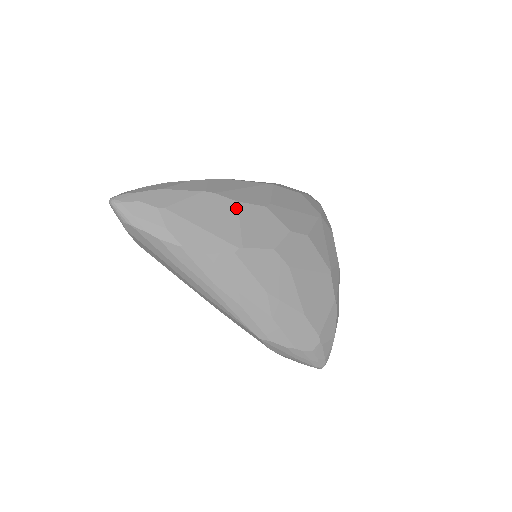
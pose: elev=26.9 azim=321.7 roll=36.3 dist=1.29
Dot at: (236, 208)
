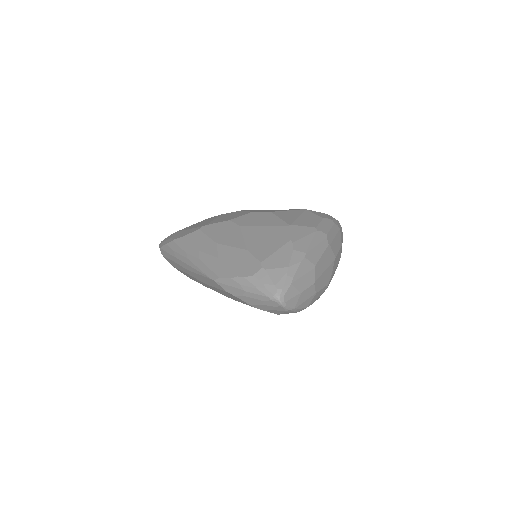
Dot at: (218, 216)
